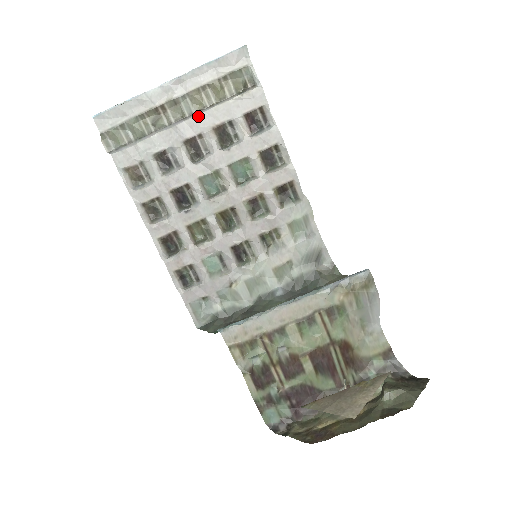
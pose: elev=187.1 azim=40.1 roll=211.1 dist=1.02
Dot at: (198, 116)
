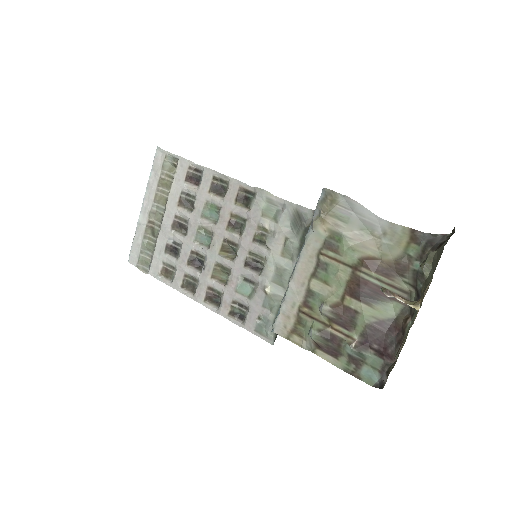
Dot at: (167, 208)
